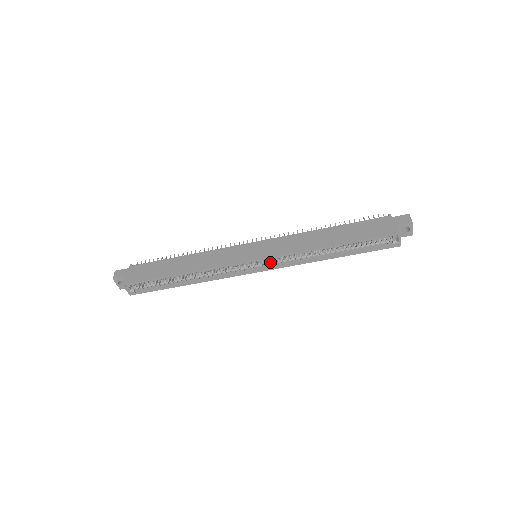
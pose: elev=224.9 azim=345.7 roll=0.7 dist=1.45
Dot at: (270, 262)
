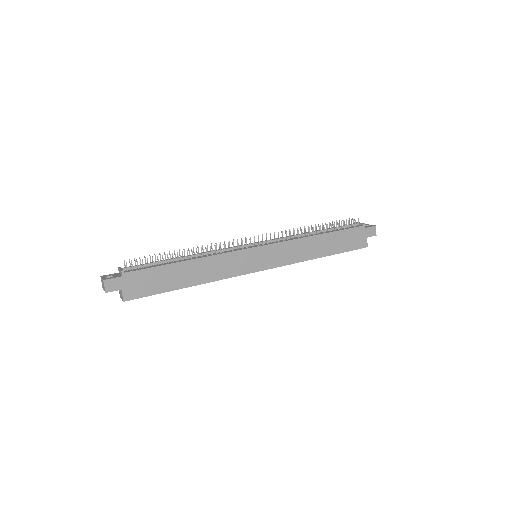
Dot at: occluded
